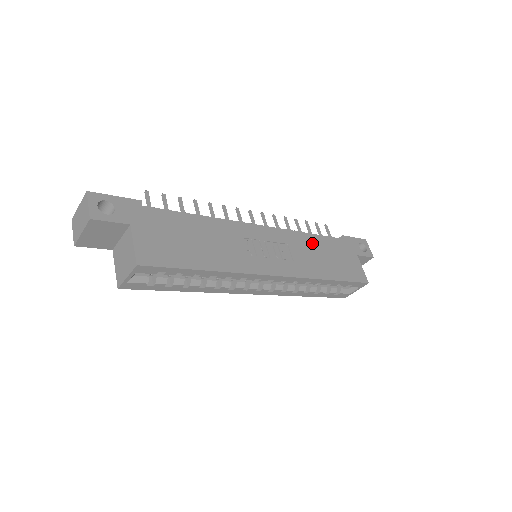
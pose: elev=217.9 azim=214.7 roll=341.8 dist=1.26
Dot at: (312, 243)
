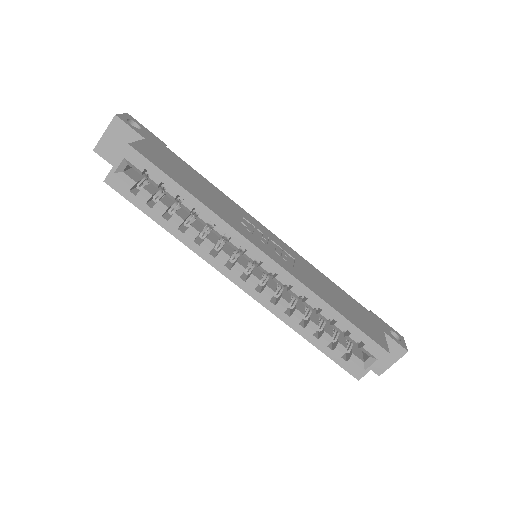
Dot at: (326, 282)
